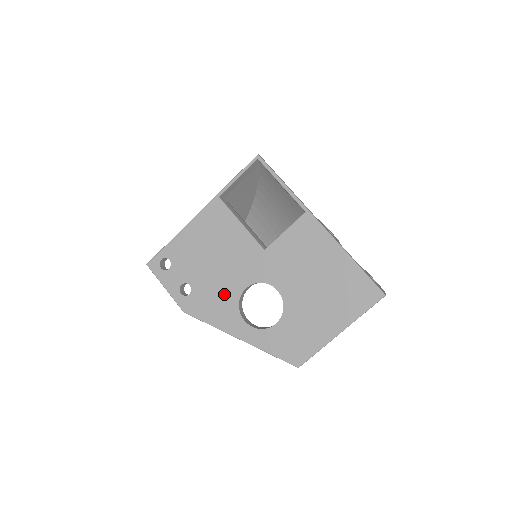
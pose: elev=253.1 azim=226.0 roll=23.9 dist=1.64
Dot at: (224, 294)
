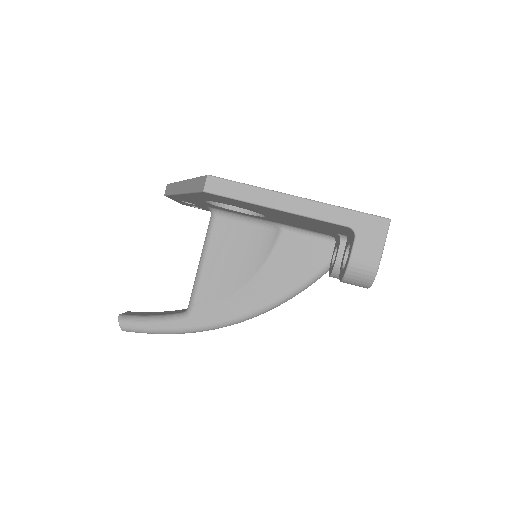
Dot at: occluded
